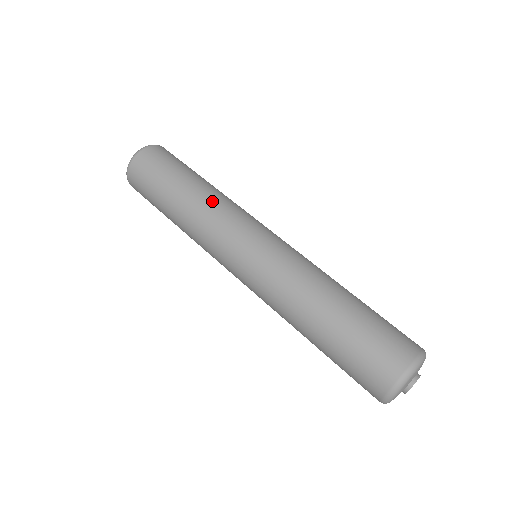
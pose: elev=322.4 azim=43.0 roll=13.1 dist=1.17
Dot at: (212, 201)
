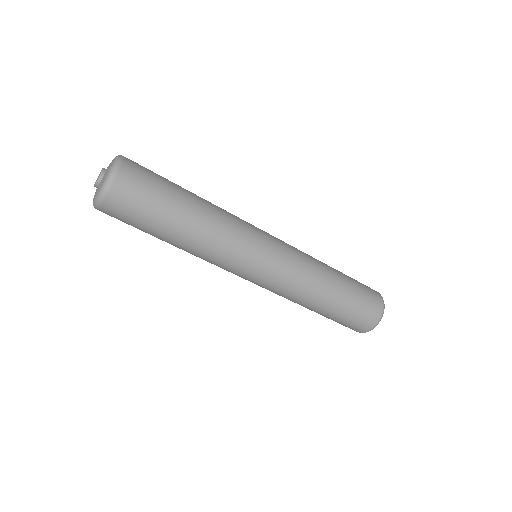
Dot at: (213, 238)
